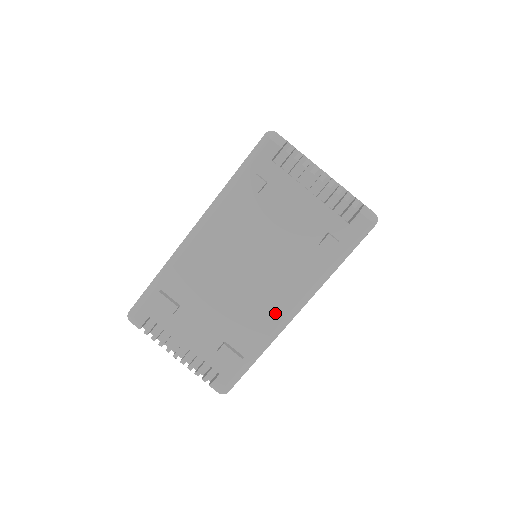
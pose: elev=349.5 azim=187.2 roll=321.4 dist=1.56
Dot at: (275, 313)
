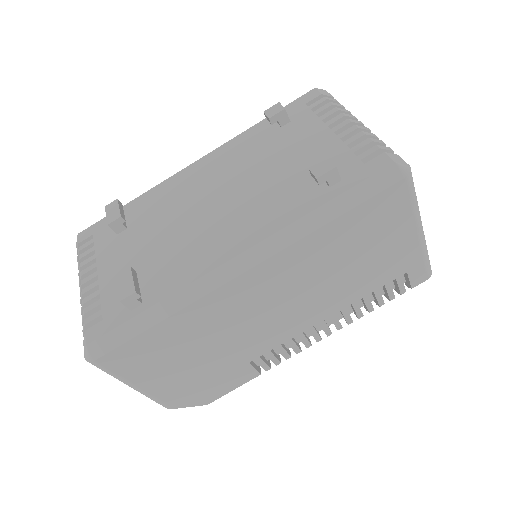
Dot at: (215, 255)
